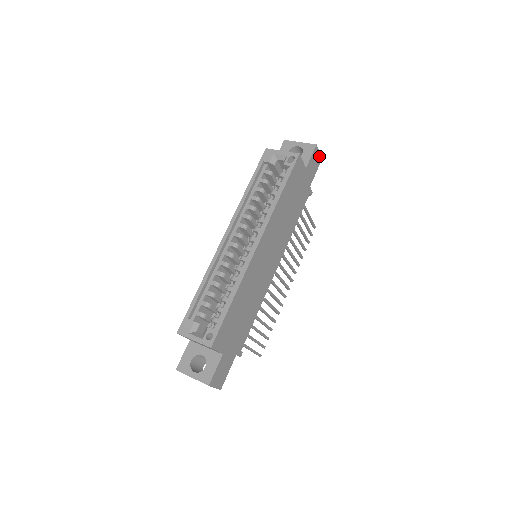
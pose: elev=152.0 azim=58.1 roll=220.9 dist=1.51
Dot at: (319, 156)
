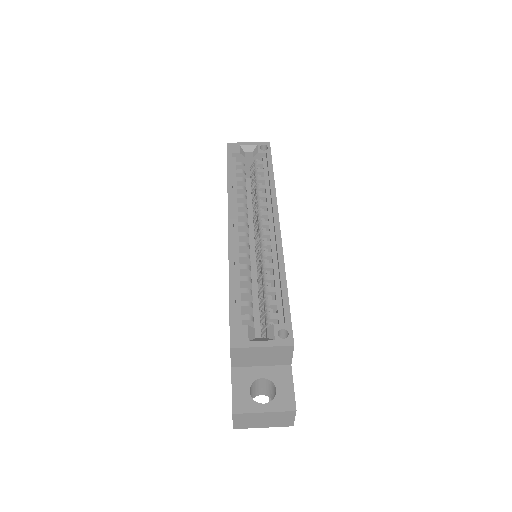
Dot at: occluded
